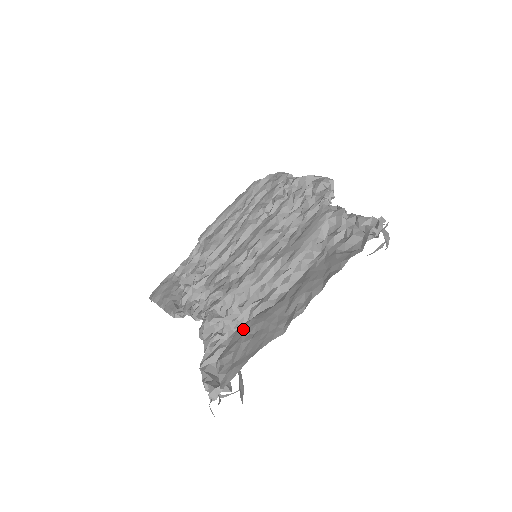
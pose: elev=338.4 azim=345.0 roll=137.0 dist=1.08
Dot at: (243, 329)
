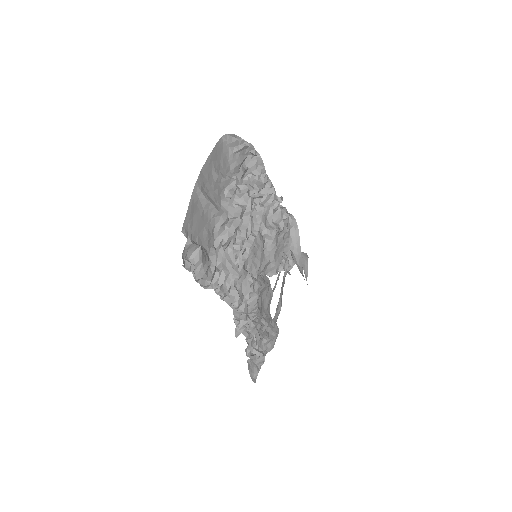
Dot at: (210, 243)
